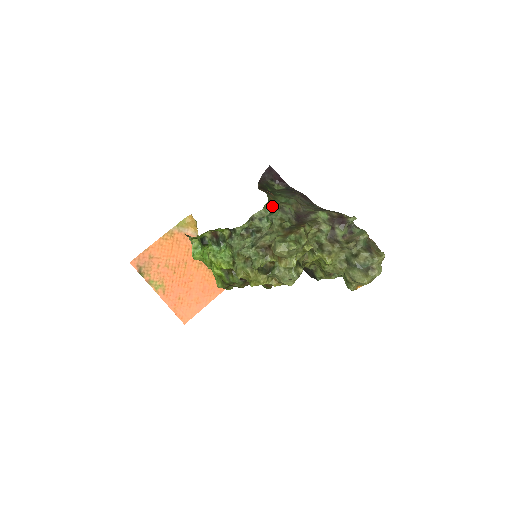
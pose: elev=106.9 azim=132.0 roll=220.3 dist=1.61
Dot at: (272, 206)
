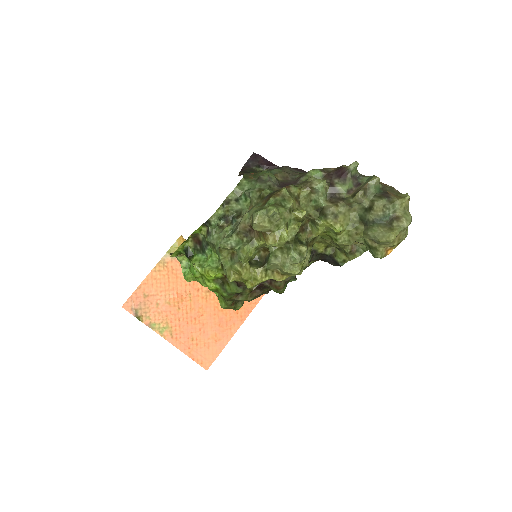
Dot at: (248, 181)
